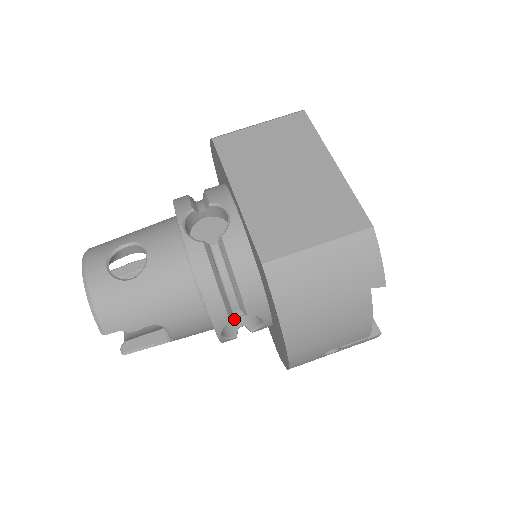
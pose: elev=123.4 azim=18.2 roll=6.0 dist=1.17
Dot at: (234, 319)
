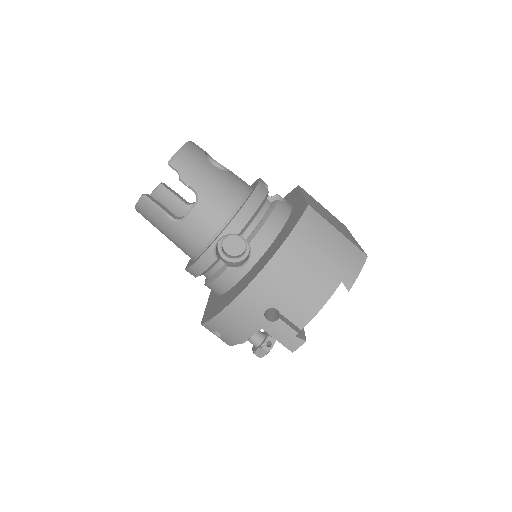
Dot at: (221, 256)
